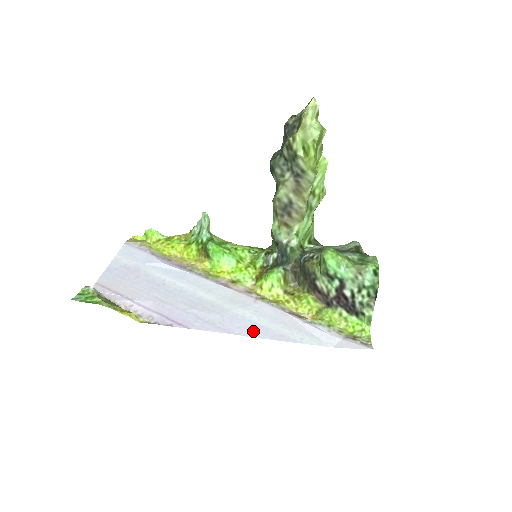
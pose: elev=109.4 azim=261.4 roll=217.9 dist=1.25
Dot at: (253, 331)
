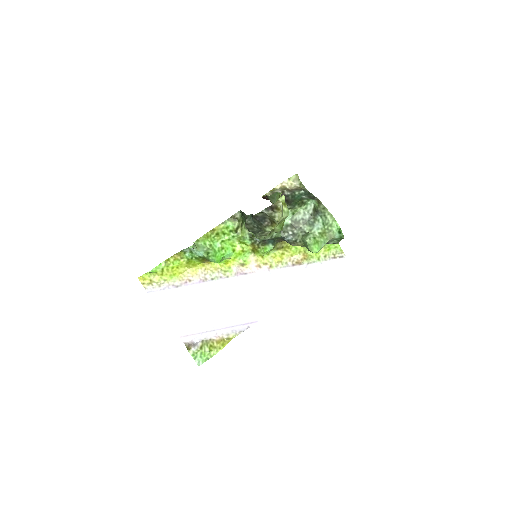
Dot at: (287, 296)
